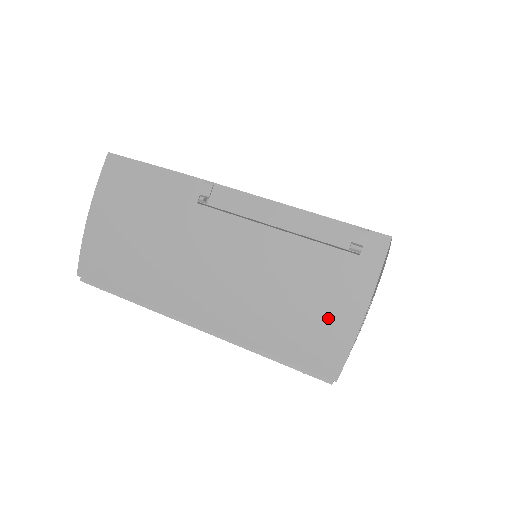
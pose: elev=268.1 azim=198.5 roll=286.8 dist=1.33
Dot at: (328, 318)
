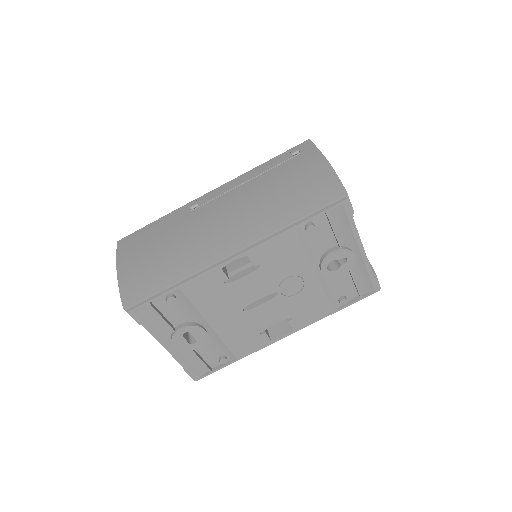
Dot at: (311, 179)
